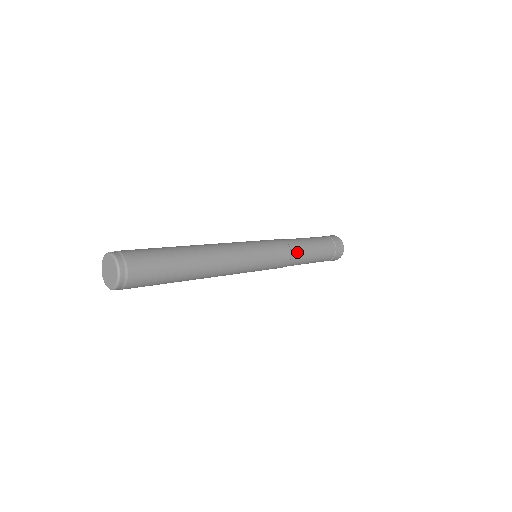
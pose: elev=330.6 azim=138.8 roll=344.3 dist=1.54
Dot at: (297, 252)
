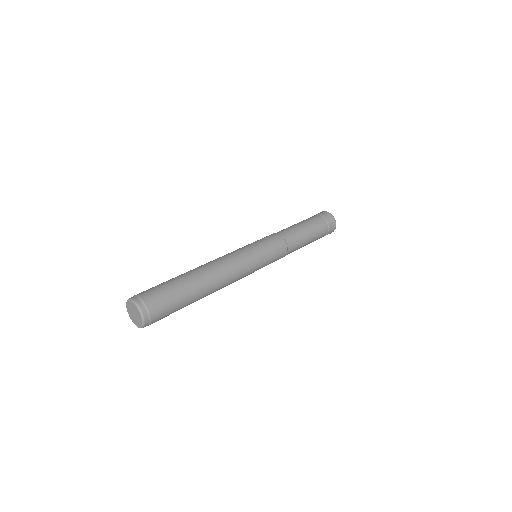
Dot at: (290, 238)
